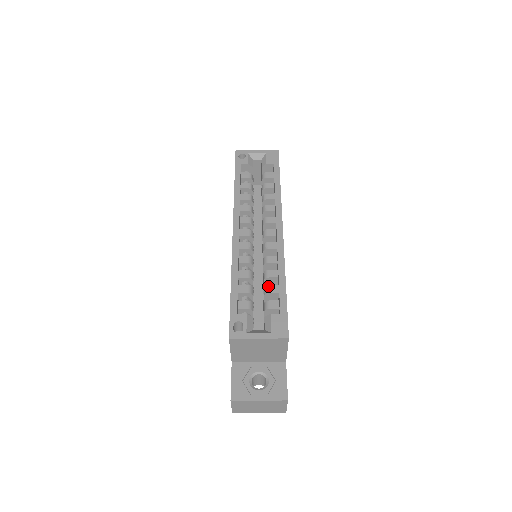
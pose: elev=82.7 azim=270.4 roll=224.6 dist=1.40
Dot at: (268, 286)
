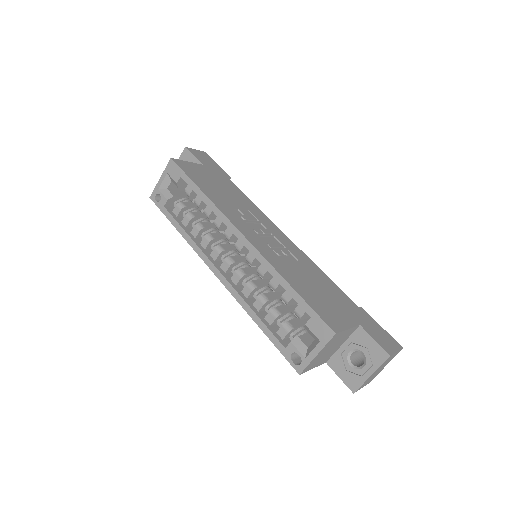
Dot at: (282, 297)
